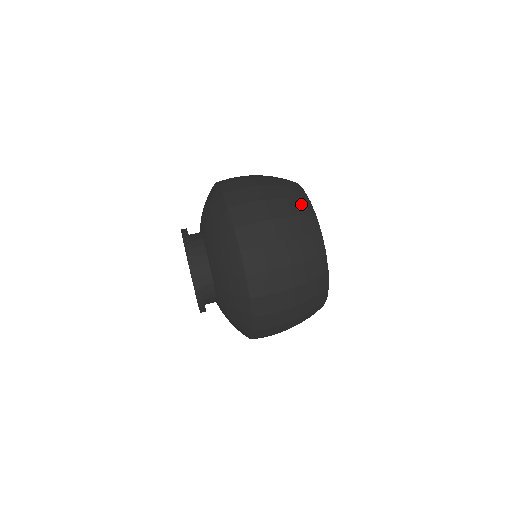
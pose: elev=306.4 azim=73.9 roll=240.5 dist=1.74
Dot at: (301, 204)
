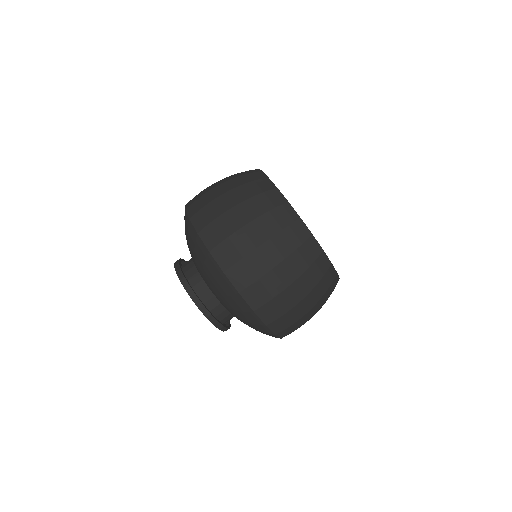
Dot at: (280, 212)
